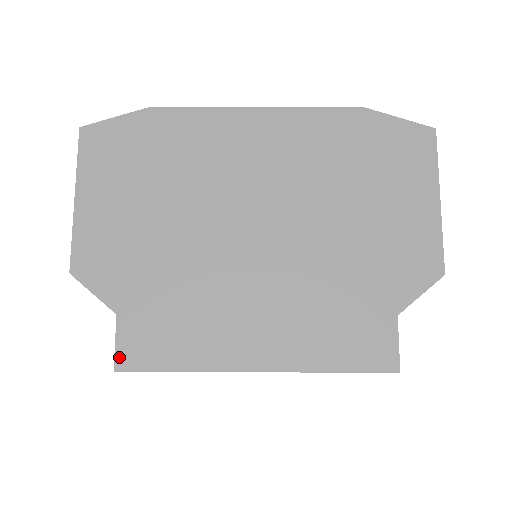
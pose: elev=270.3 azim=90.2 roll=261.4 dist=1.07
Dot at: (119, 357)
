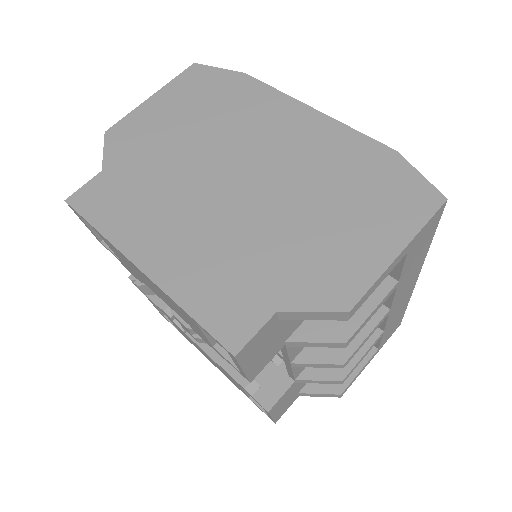
Dot at: (76, 195)
